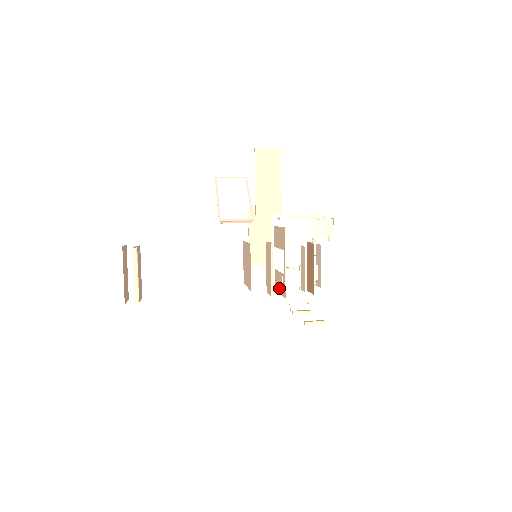
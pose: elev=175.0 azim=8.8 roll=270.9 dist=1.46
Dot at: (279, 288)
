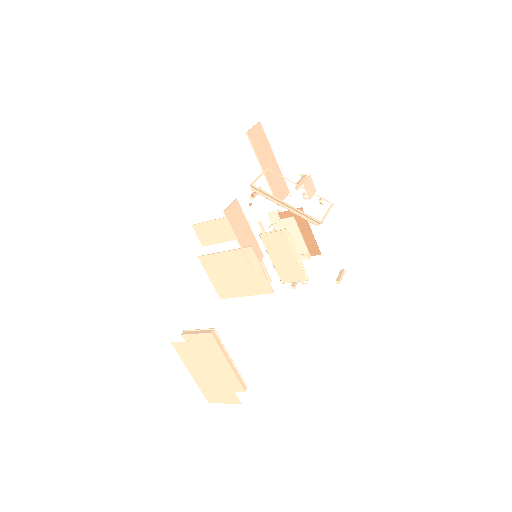
Dot at: occluded
